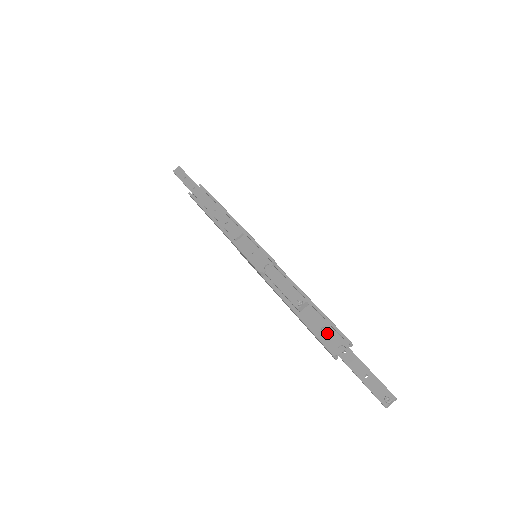
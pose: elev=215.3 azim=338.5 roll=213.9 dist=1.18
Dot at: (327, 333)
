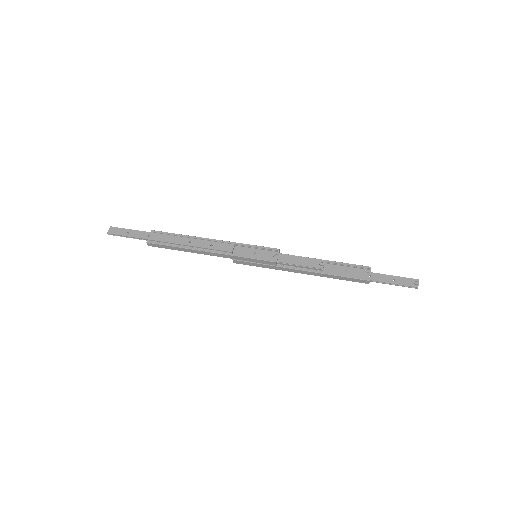
Dot at: (352, 272)
